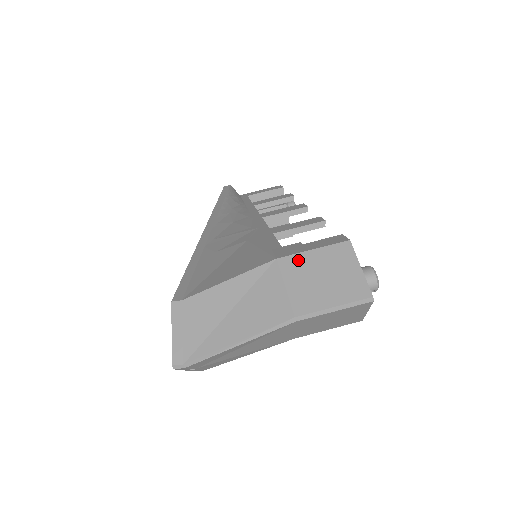
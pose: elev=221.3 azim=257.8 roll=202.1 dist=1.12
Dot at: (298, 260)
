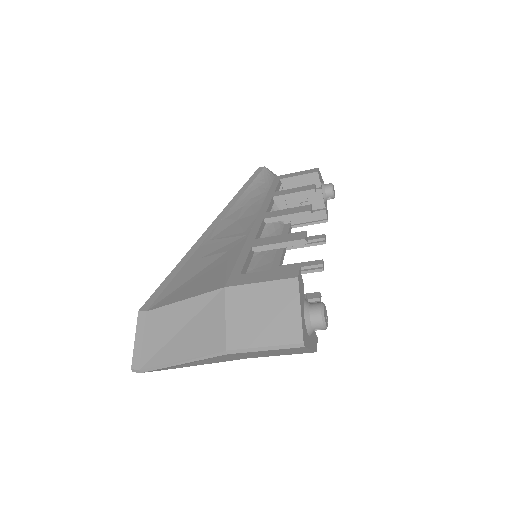
Dot at: (243, 292)
